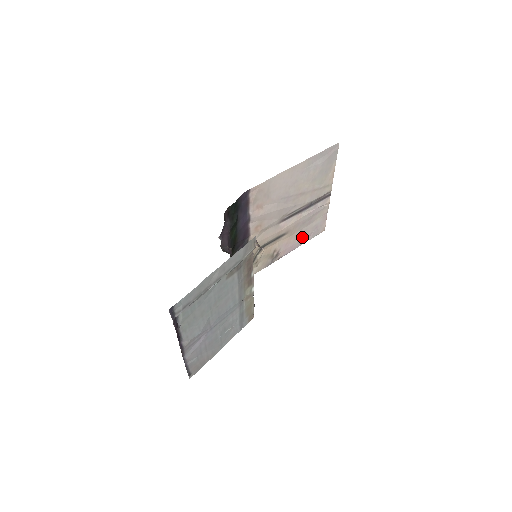
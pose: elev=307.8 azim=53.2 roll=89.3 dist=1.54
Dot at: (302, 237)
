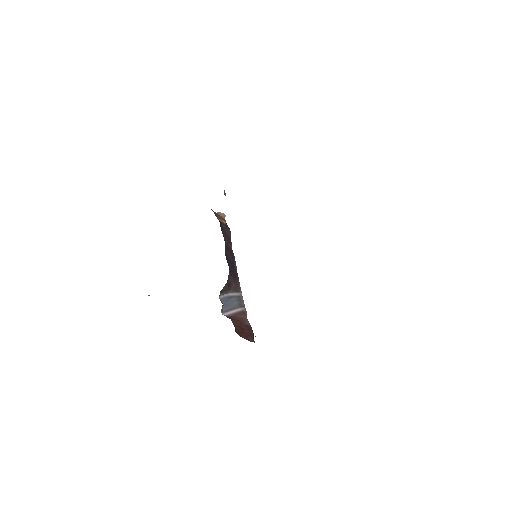
Dot at: occluded
